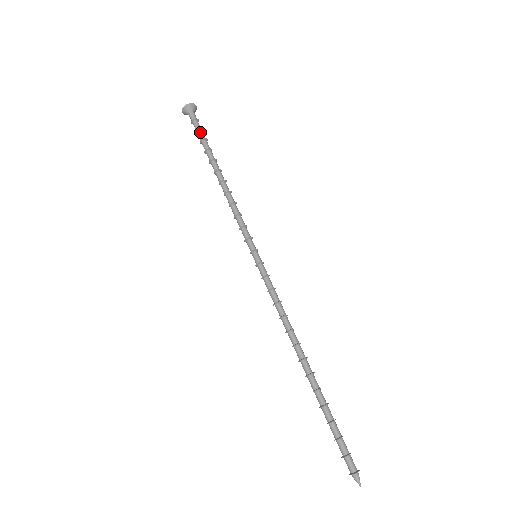
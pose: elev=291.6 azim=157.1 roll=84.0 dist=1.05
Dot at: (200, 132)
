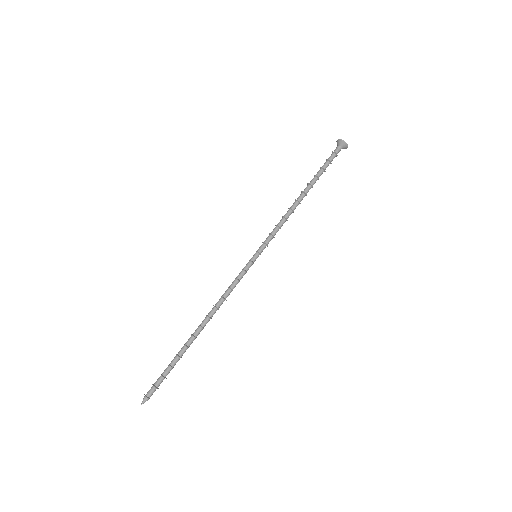
Dot at: (328, 163)
